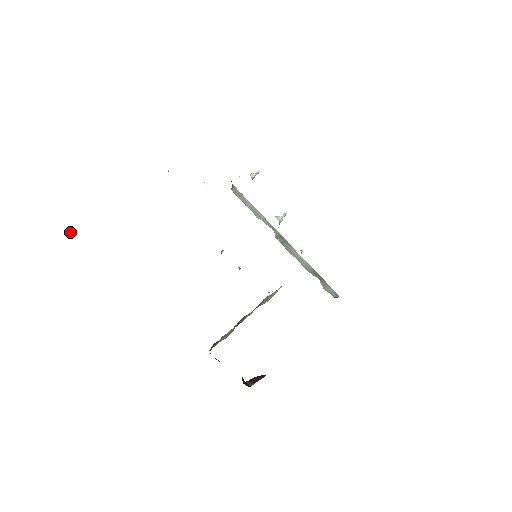
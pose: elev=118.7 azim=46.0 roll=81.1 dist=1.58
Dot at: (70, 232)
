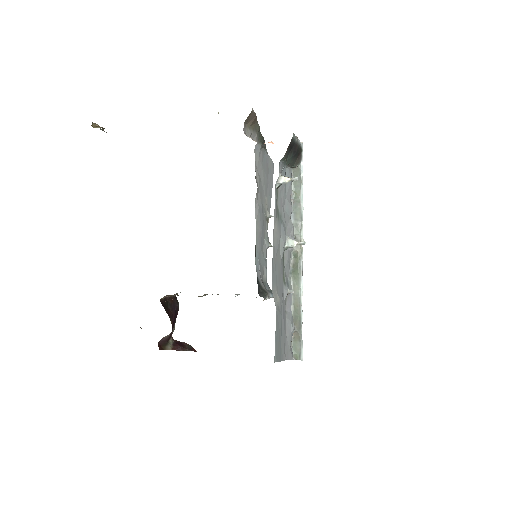
Dot at: (100, 127)
